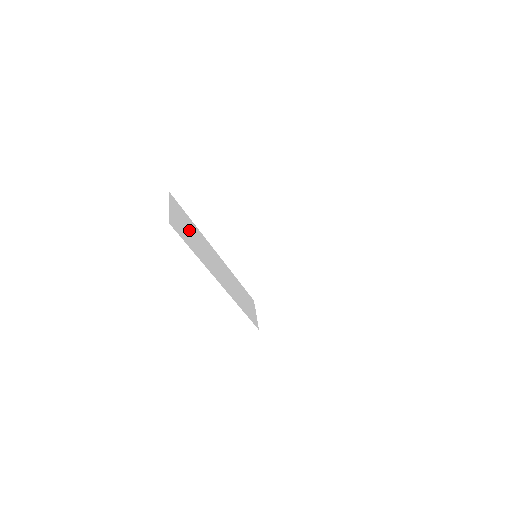
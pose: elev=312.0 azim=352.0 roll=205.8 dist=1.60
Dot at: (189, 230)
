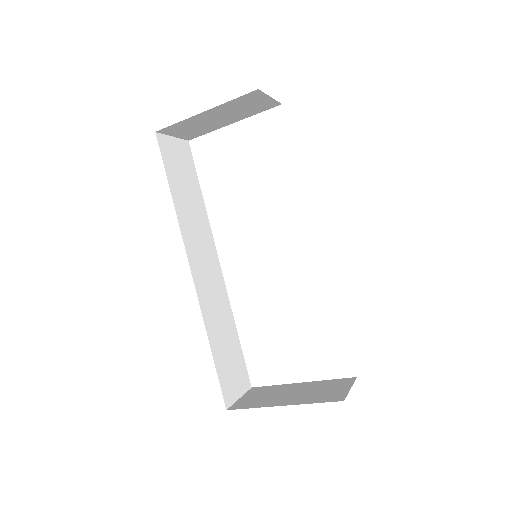
Dot at: (187, 184)
